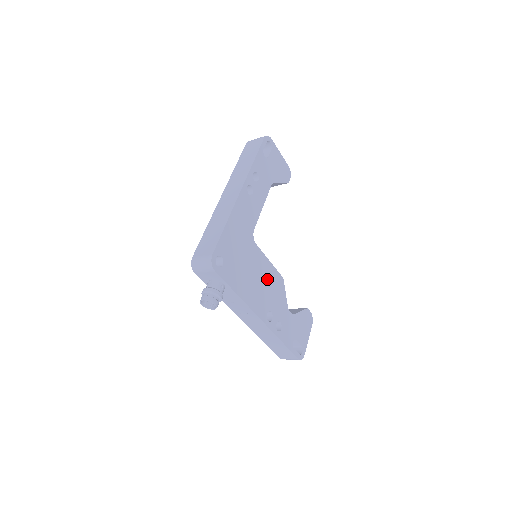
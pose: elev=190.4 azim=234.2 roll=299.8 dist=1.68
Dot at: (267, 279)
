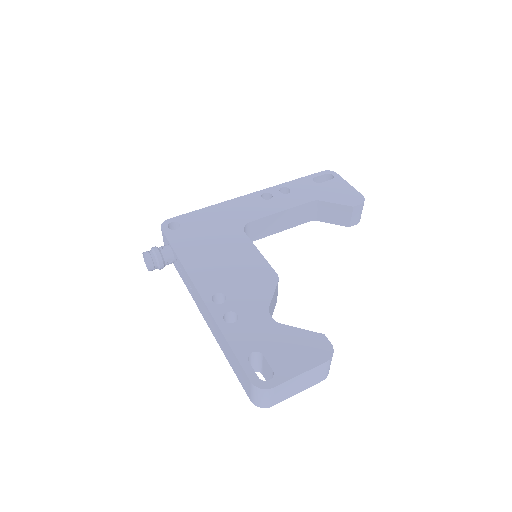
Dot at: (243, 265)
